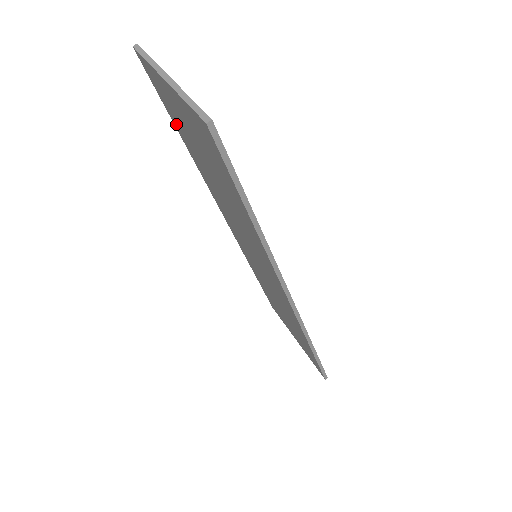
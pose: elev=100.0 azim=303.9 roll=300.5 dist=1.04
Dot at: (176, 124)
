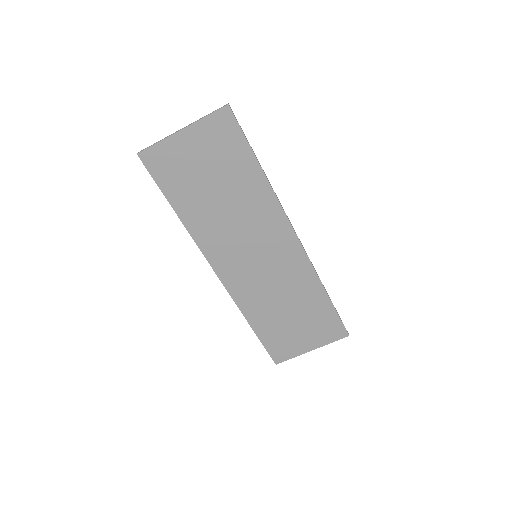
Dot at: (173, 192)
